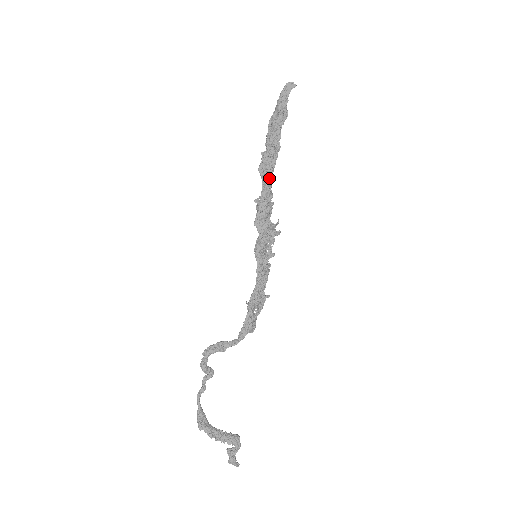
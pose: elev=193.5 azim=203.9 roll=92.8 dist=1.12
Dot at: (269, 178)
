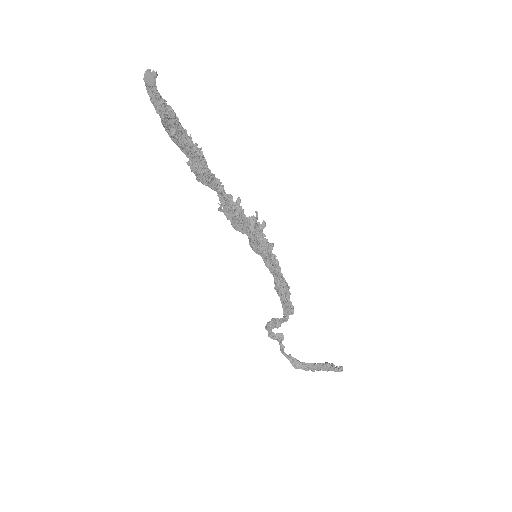
Dot at: (214, 186)
